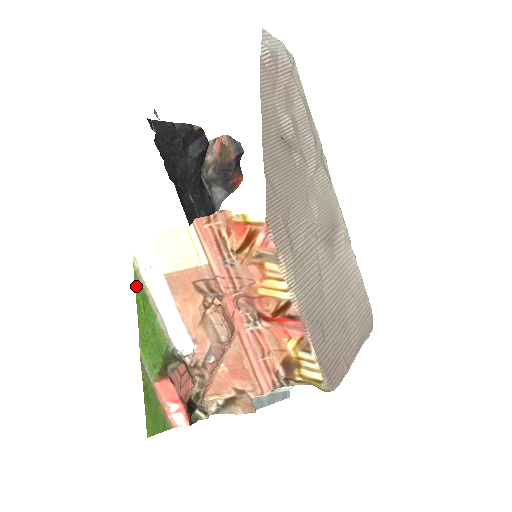
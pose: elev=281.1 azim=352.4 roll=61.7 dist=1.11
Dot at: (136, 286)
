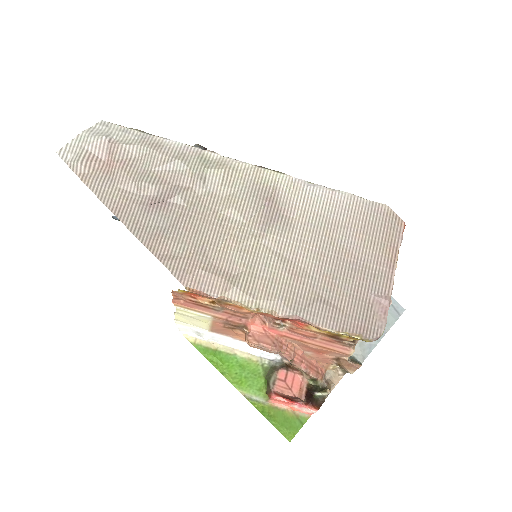
Dot at: (202, 352)
